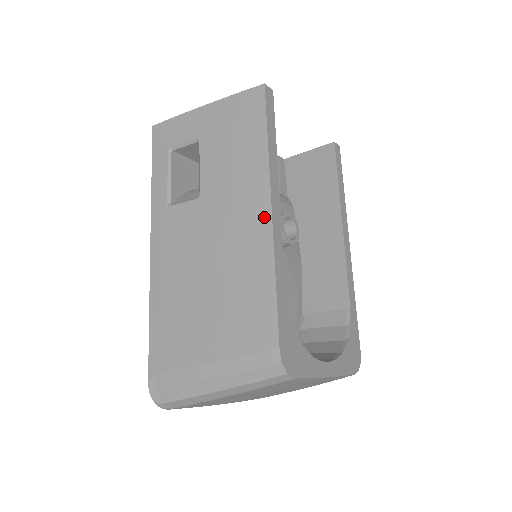
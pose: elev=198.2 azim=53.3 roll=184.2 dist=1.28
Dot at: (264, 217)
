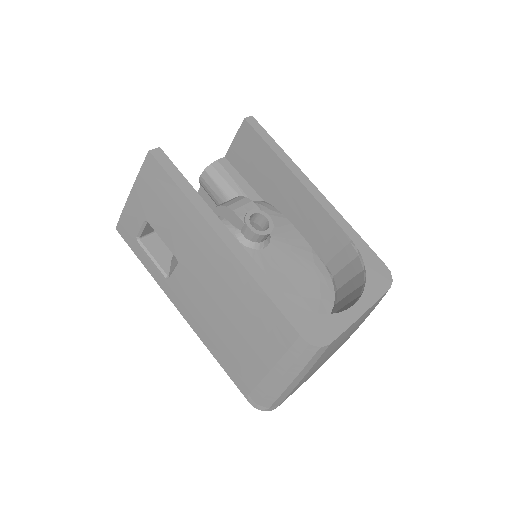
Dot at: (223, 250)
